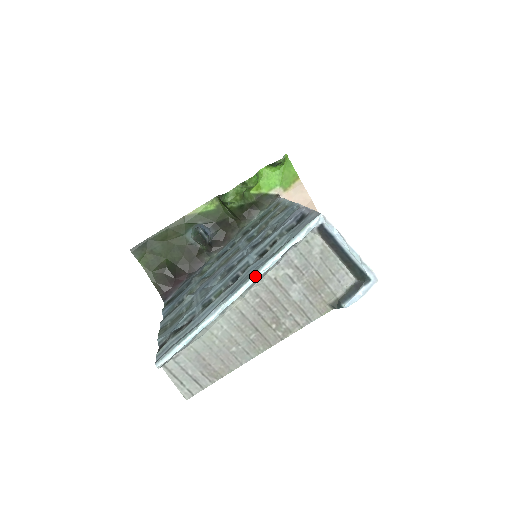
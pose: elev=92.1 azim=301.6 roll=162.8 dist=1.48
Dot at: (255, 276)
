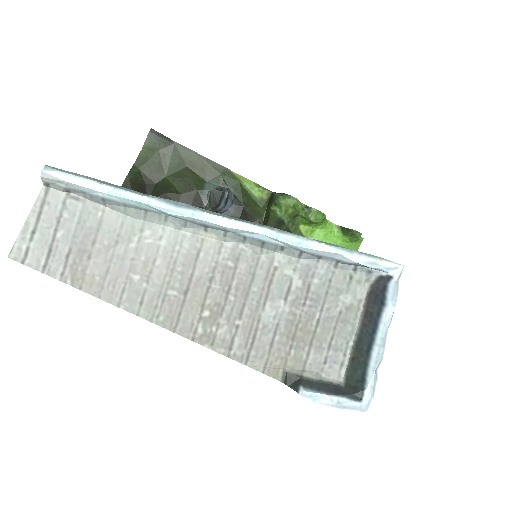
Dot at: (269, 231)
